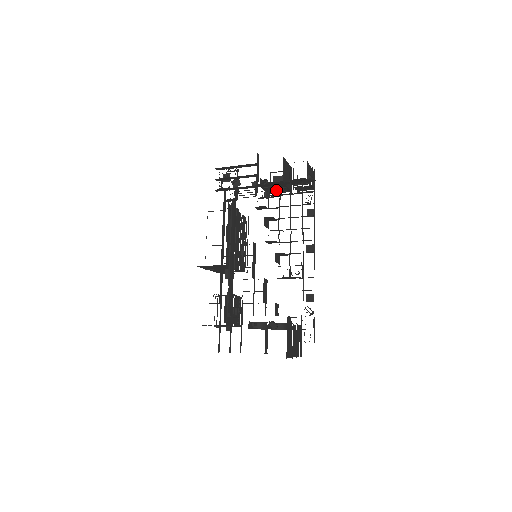
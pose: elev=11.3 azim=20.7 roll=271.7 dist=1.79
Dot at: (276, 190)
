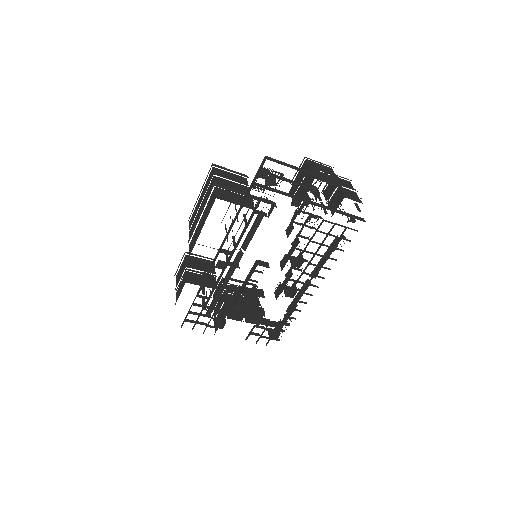
Dot at: occluded
